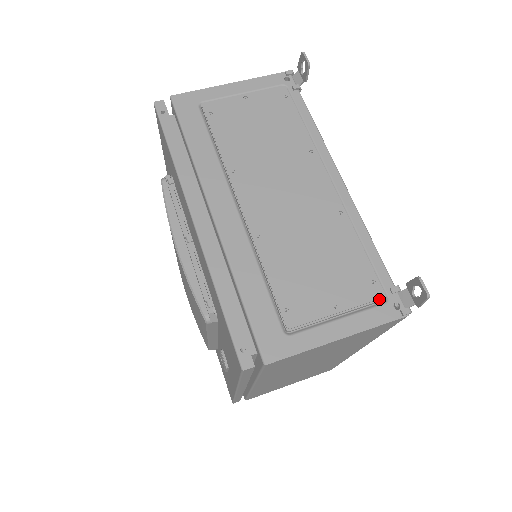
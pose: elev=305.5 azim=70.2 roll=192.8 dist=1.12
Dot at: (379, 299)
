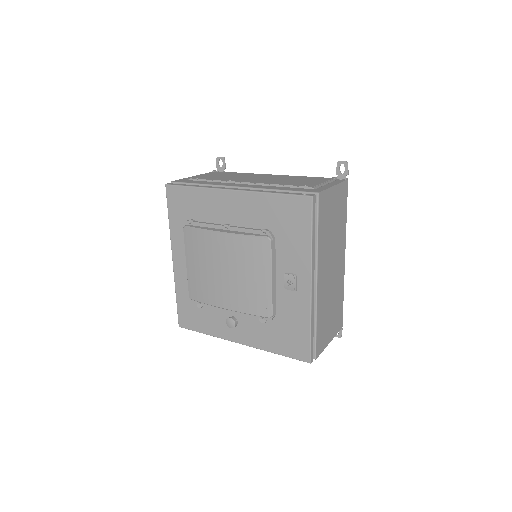
Dot at: (333, 179)
